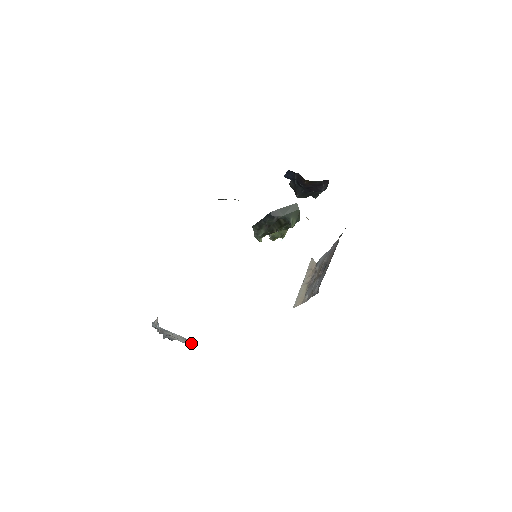
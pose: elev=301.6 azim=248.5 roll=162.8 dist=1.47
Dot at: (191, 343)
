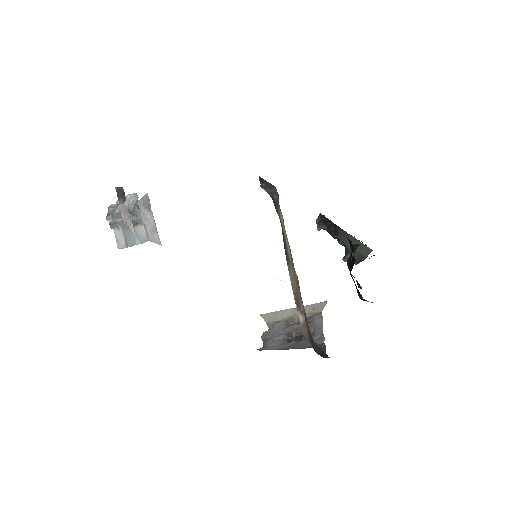
Dot at: (154, 240)
